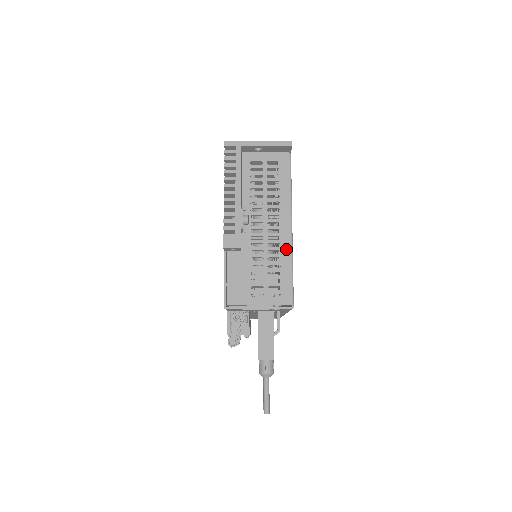
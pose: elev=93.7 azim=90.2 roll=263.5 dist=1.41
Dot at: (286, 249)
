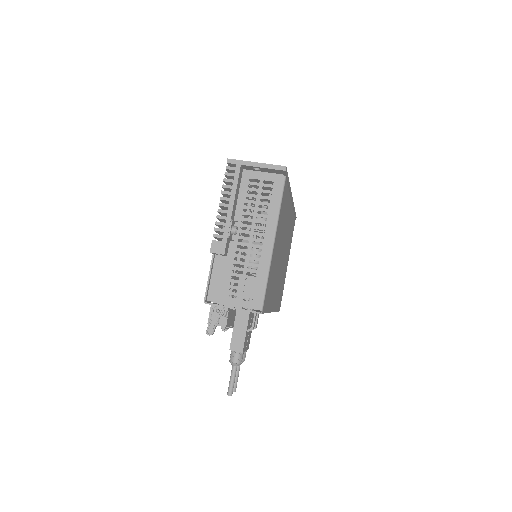
Dot at: (265, 261)
